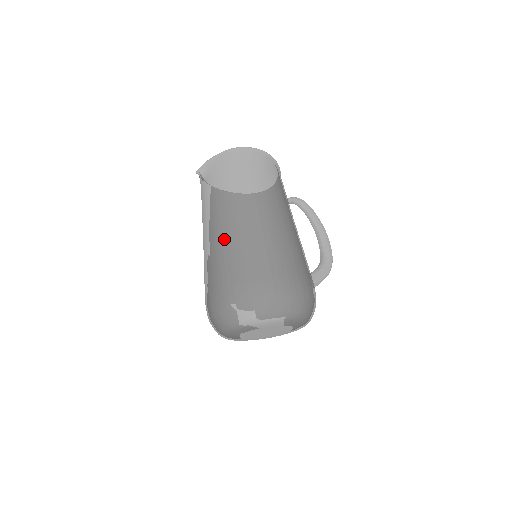
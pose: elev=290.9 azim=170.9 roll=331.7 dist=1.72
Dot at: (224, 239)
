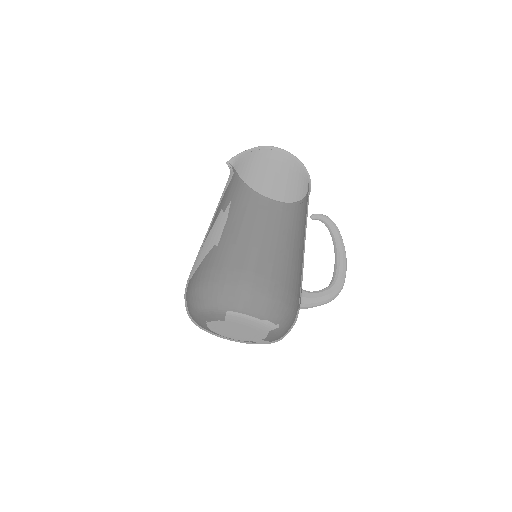
Dot at: (220, 225)
